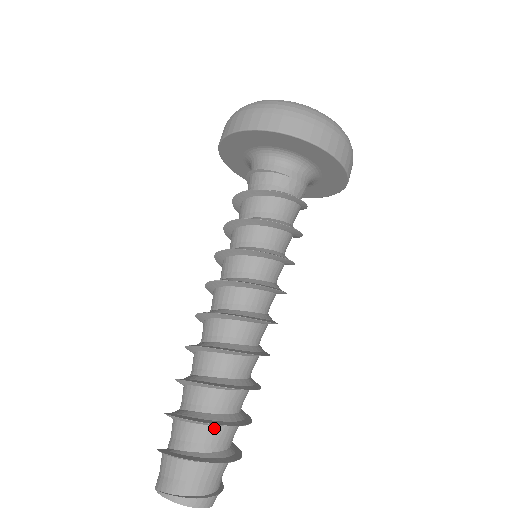
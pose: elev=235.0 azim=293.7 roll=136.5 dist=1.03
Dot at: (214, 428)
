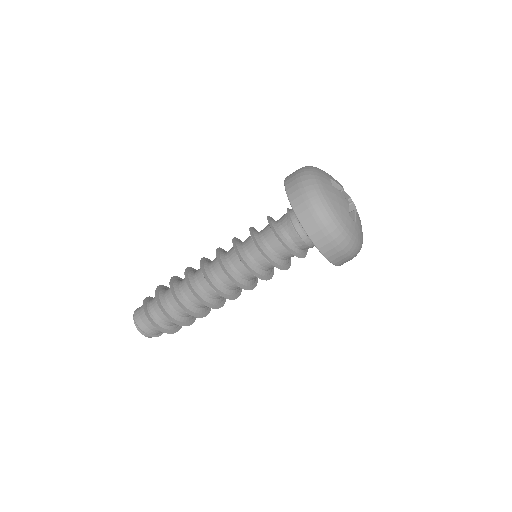
Dot at: occluded
